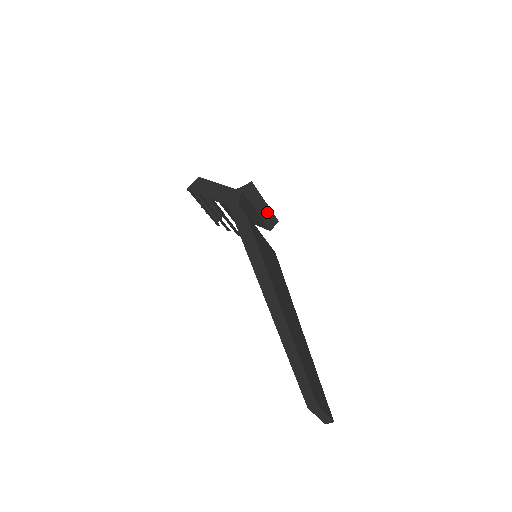
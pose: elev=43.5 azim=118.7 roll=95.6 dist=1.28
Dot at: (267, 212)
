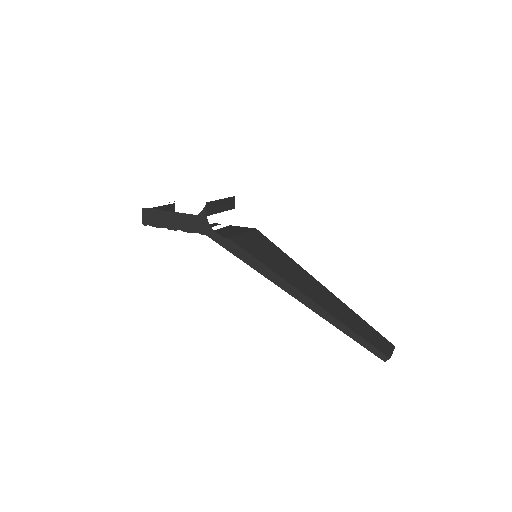
Dot at: (226, 202)
